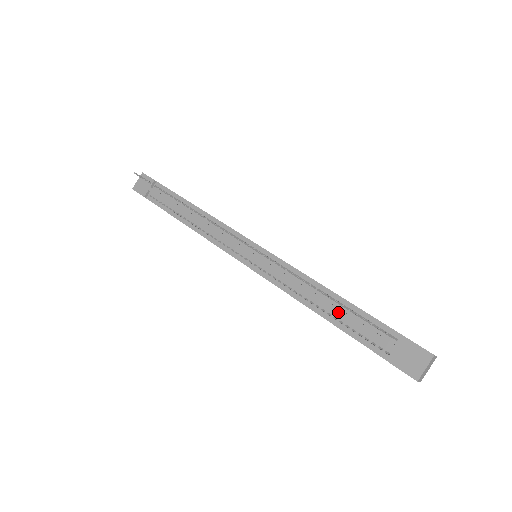
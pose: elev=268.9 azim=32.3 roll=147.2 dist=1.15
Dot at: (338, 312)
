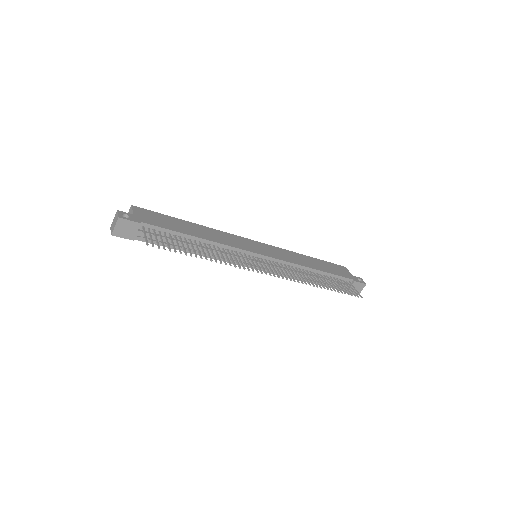
Dot at: occluded
